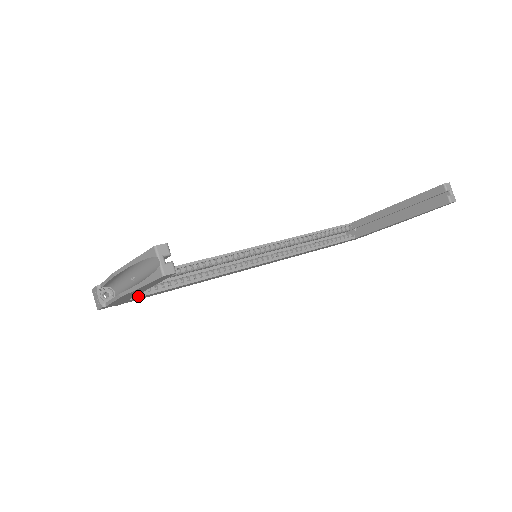
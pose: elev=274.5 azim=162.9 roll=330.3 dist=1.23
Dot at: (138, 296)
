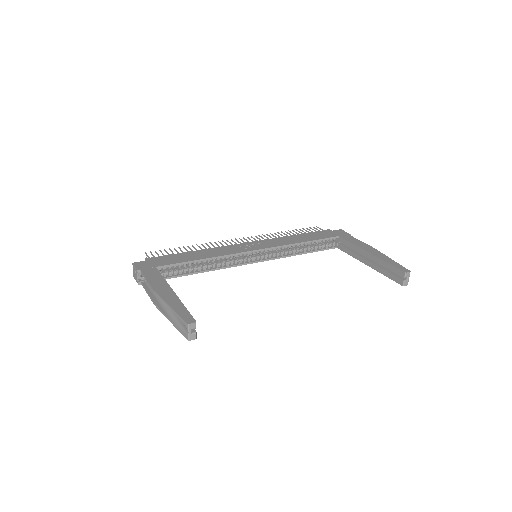
Dot at: occluded
